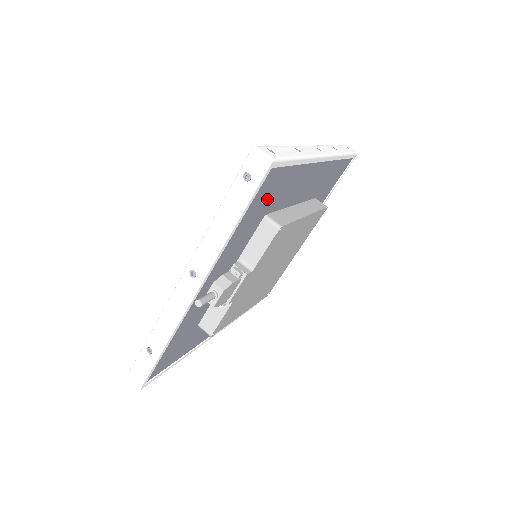
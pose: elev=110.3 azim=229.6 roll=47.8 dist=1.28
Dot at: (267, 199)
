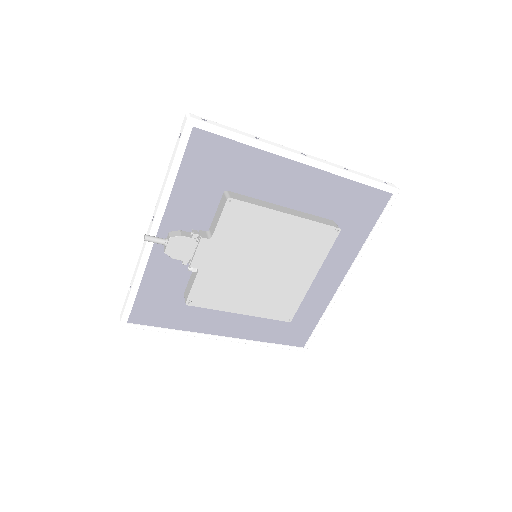
Dot at: (215, 168)
